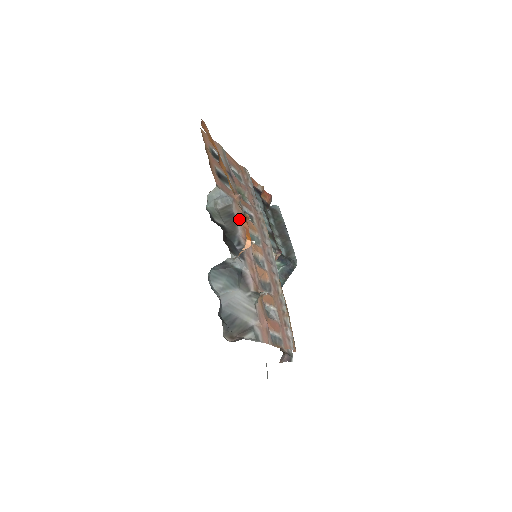
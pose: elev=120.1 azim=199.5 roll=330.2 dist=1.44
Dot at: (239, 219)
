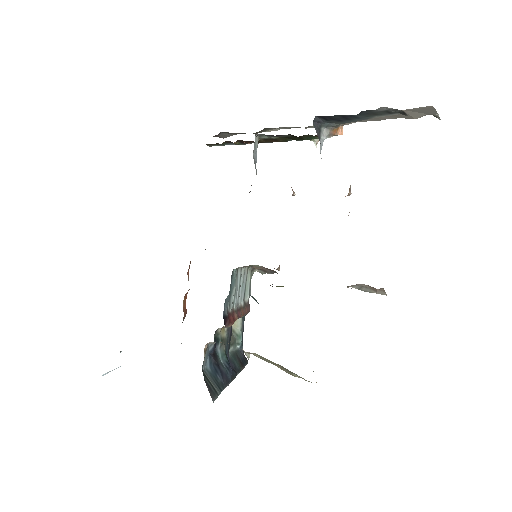
Dot at: occluded
